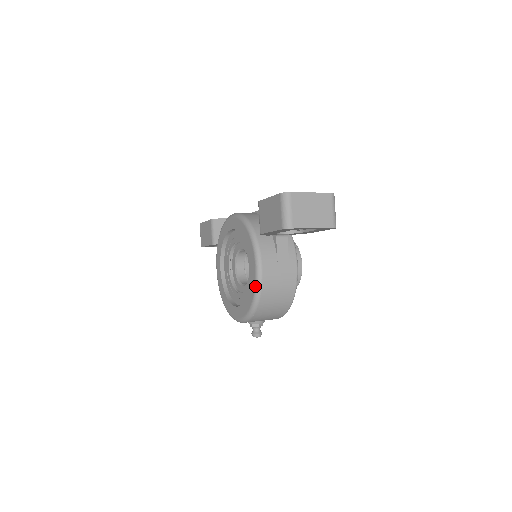
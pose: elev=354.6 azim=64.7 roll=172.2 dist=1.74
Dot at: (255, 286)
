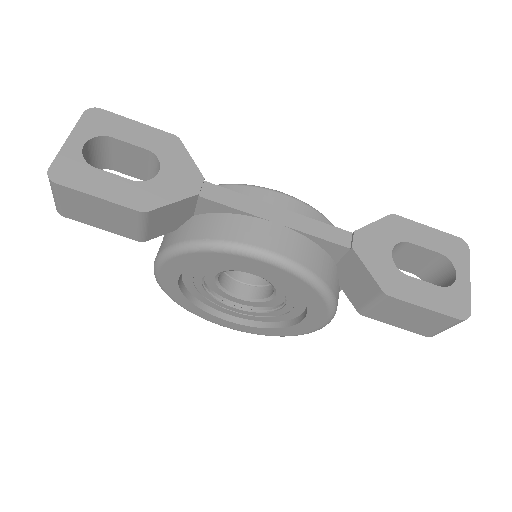
Dot at: occluded
